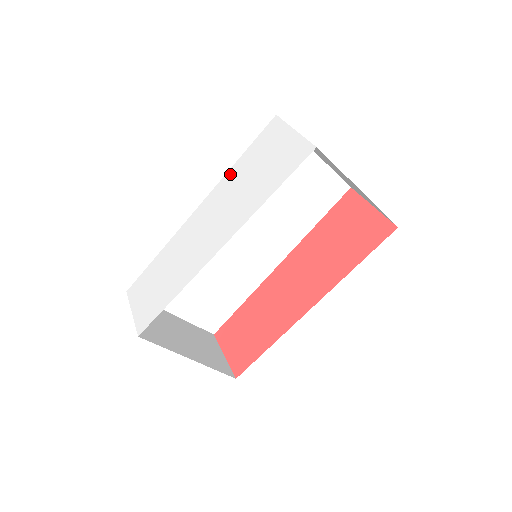
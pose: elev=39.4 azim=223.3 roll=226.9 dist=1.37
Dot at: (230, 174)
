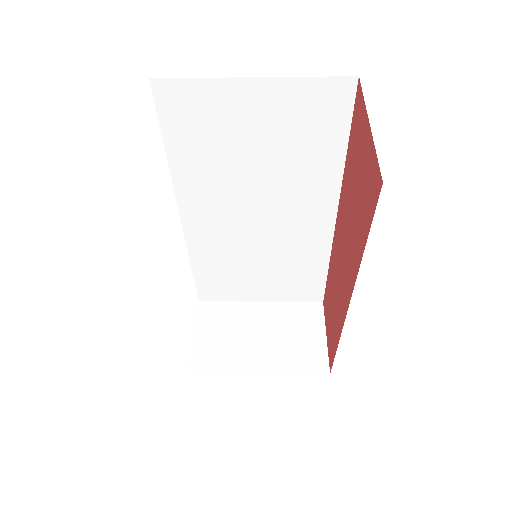
Dot at: occluded
